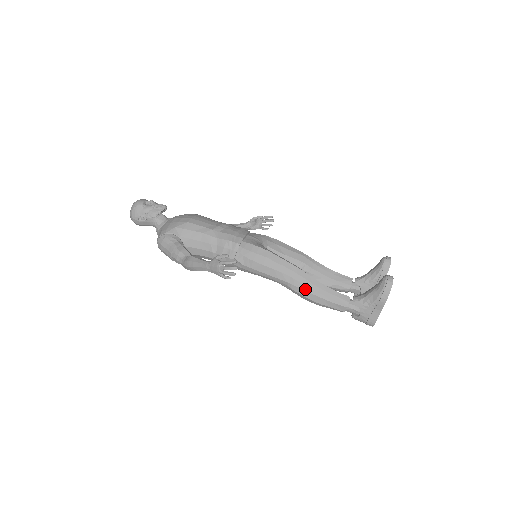
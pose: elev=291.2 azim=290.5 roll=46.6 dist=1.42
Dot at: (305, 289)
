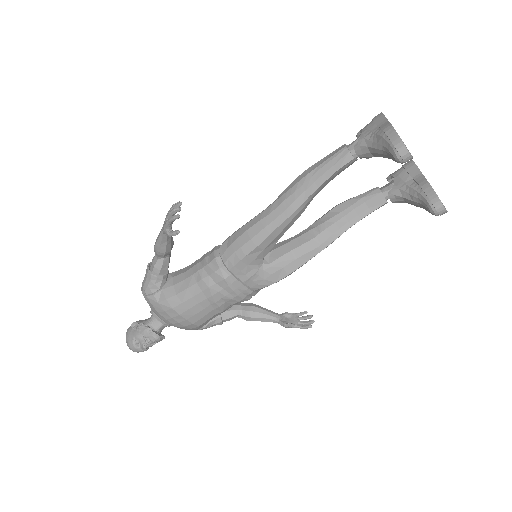
Dot at: occluded
